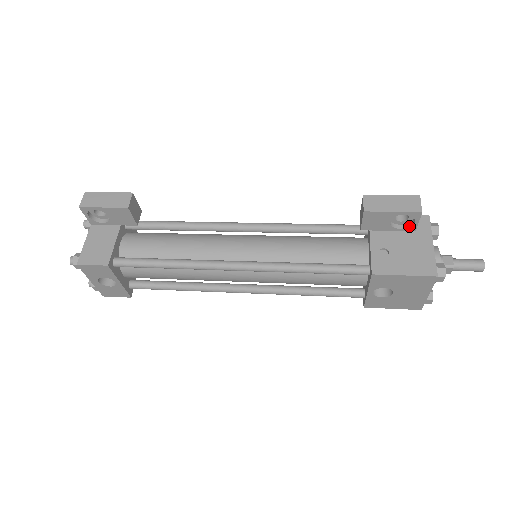
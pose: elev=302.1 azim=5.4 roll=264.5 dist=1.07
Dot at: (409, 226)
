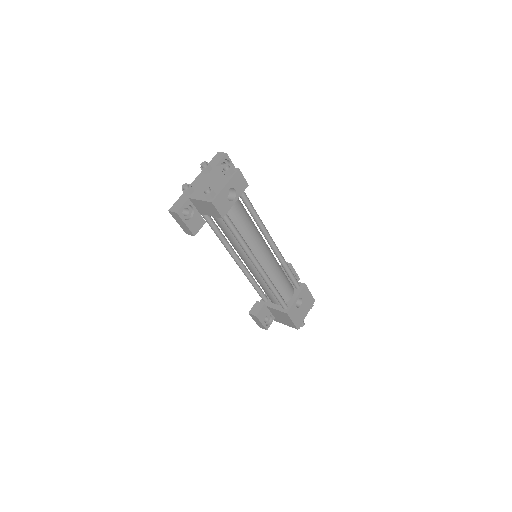
Dot at: occluded
